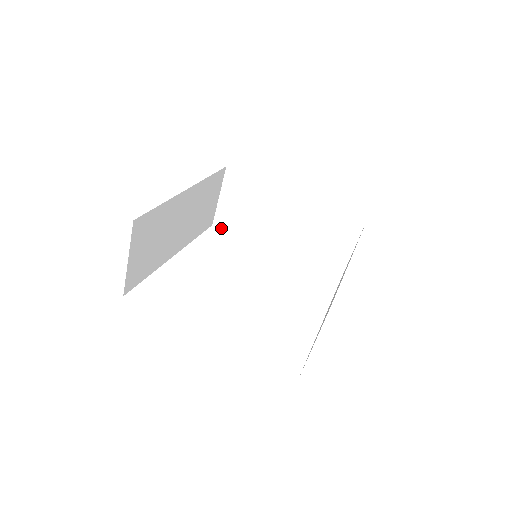
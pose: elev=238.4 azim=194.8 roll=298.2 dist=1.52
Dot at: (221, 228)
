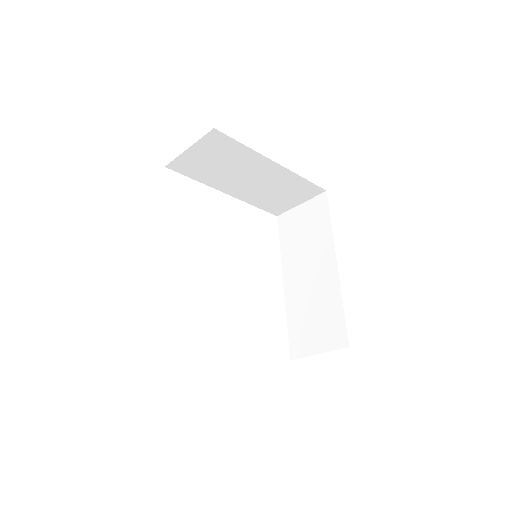
Dot at: (175, 171)
